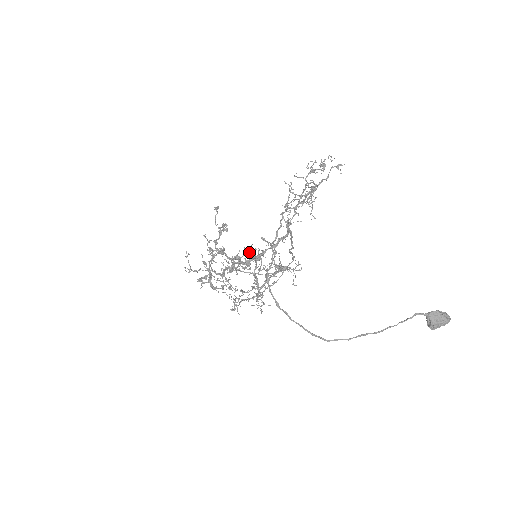
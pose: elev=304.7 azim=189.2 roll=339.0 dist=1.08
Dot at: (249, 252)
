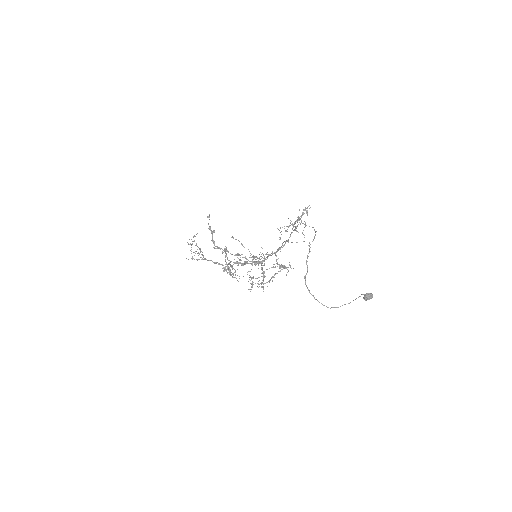
Dot at: (264, 257)
